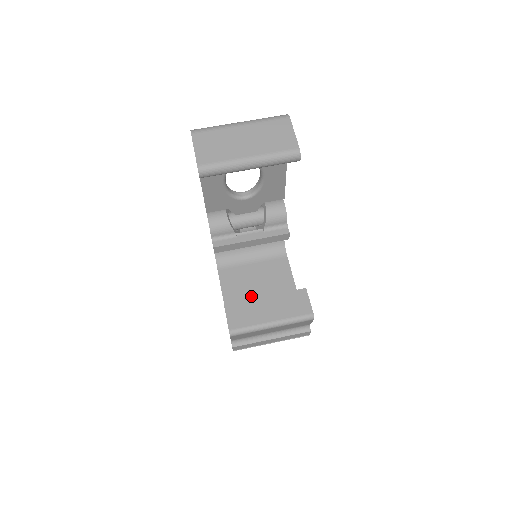
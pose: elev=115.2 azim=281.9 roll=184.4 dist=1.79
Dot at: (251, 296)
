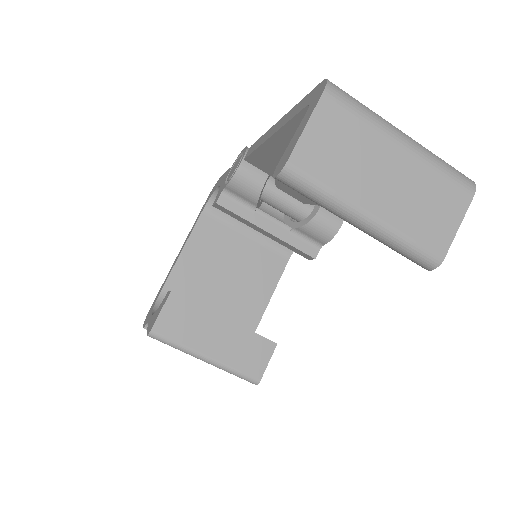
Dot at: (213, 276)
